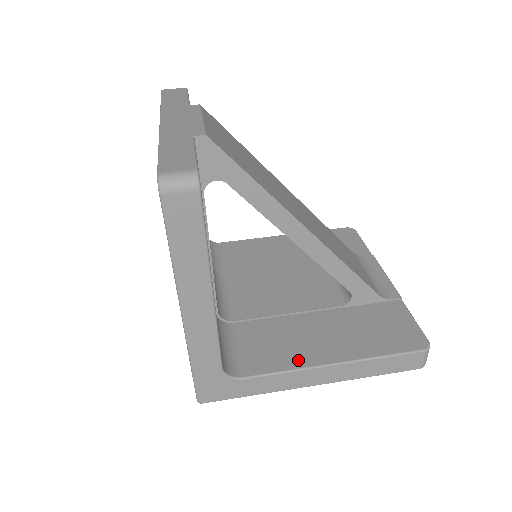
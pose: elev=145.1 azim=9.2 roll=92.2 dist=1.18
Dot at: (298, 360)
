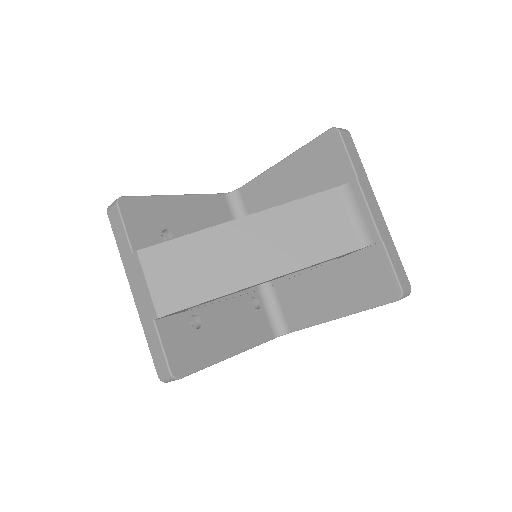
Dot at: (316, 317)
